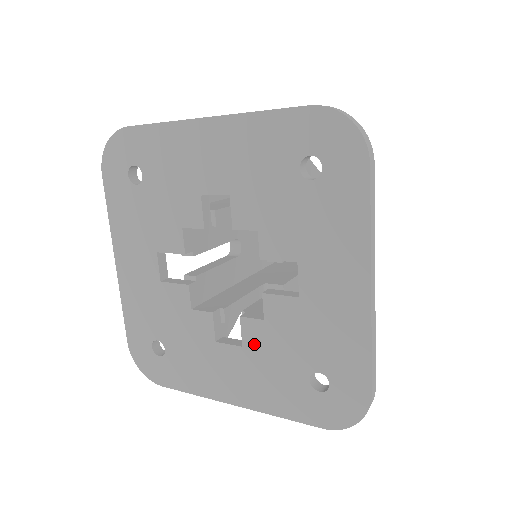
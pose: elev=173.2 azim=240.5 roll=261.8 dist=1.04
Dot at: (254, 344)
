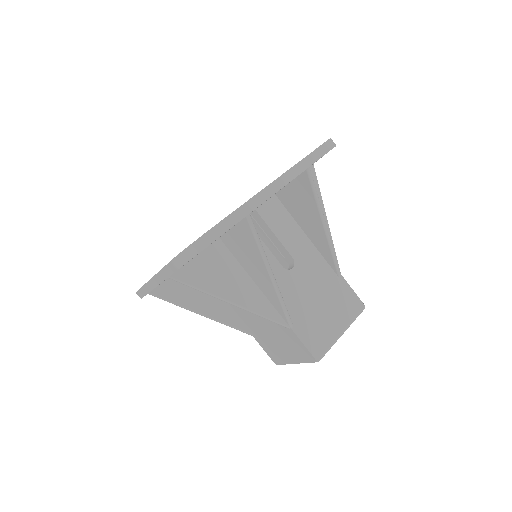
Dot at: occluded
